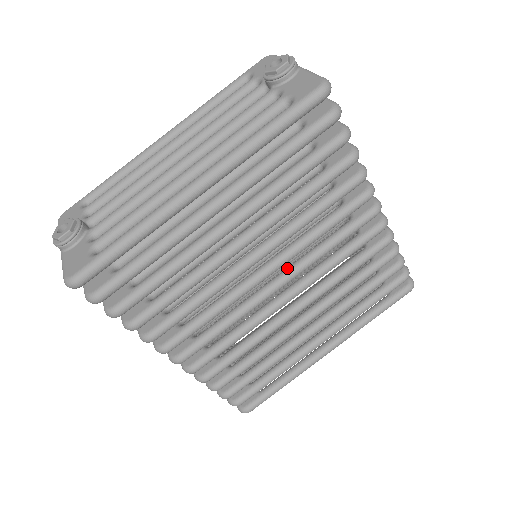
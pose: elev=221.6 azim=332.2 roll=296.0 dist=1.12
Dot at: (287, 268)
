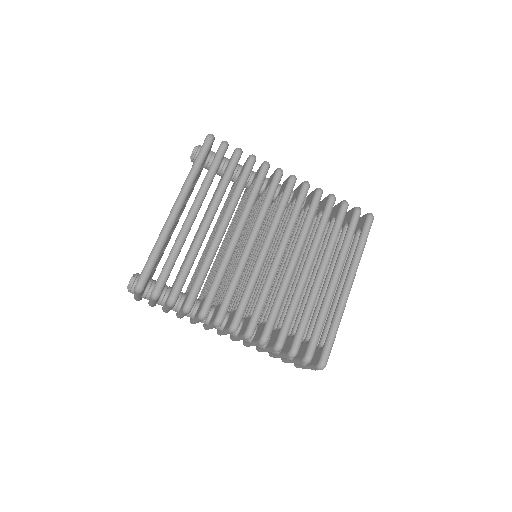
Dot at: (265, 237)
